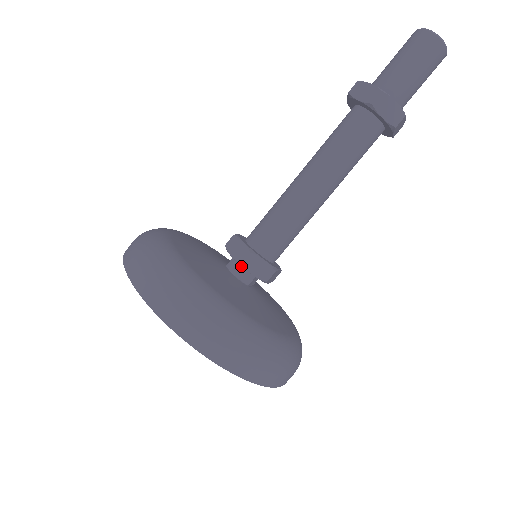
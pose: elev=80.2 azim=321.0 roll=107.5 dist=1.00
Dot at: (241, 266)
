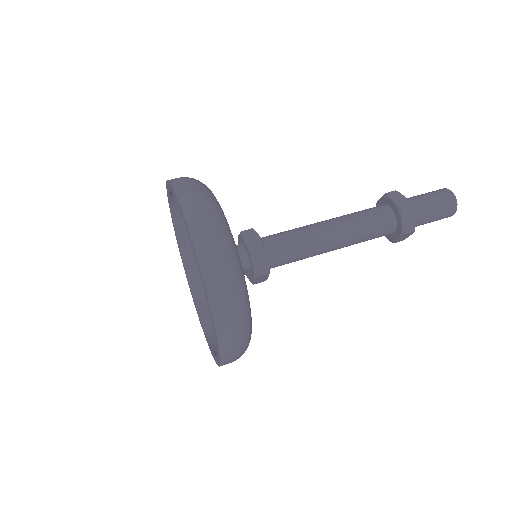
Dot at: (245, 253)
